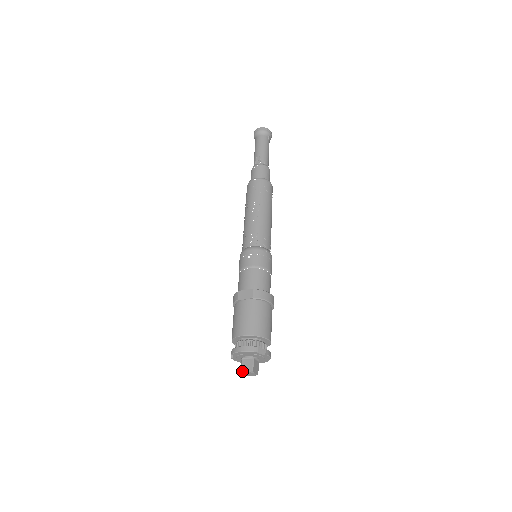
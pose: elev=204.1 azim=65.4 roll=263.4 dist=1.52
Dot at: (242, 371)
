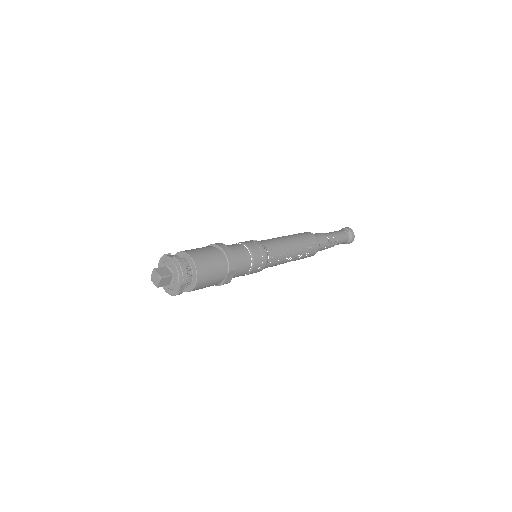
Dot at: (151, 277)
